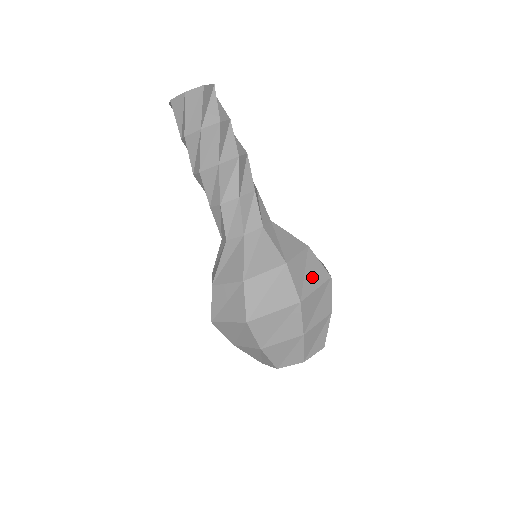
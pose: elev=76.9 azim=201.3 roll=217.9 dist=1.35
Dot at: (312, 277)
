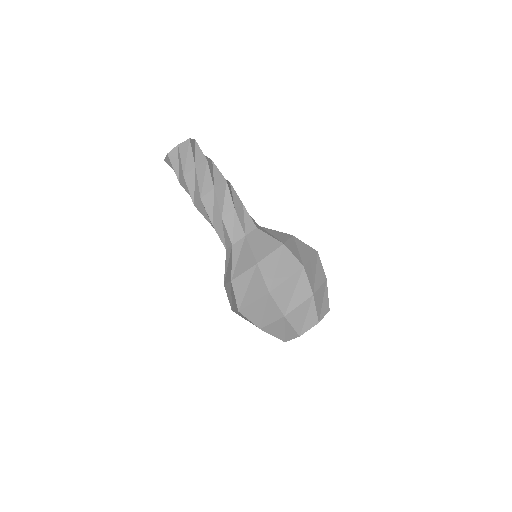
Dot at: (283, 270)
